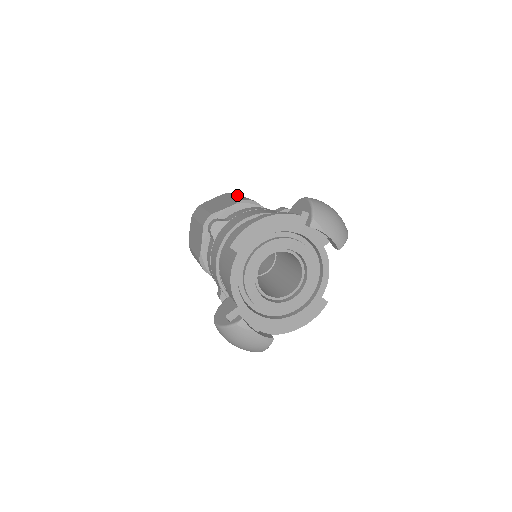
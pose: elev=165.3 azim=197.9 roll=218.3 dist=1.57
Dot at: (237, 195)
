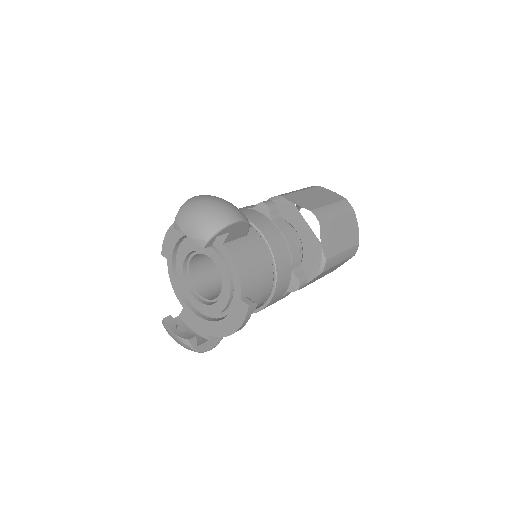
Dot at: occluded
